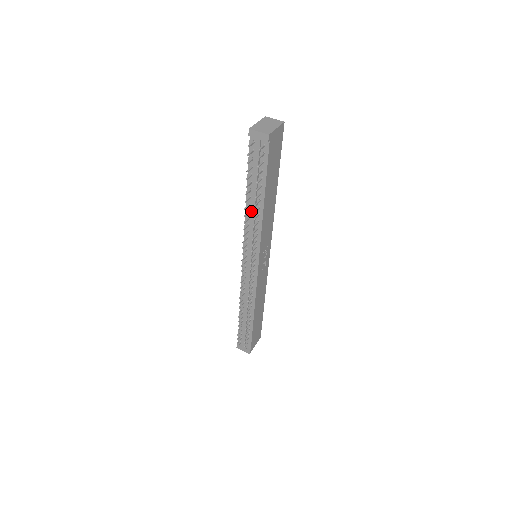
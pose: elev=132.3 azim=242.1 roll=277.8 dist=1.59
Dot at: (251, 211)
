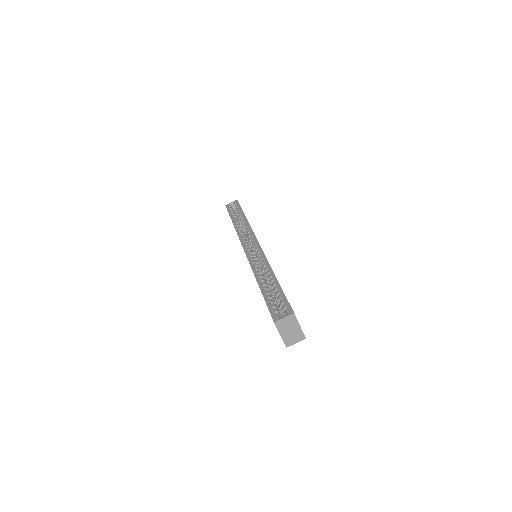
Dot at: occluded
